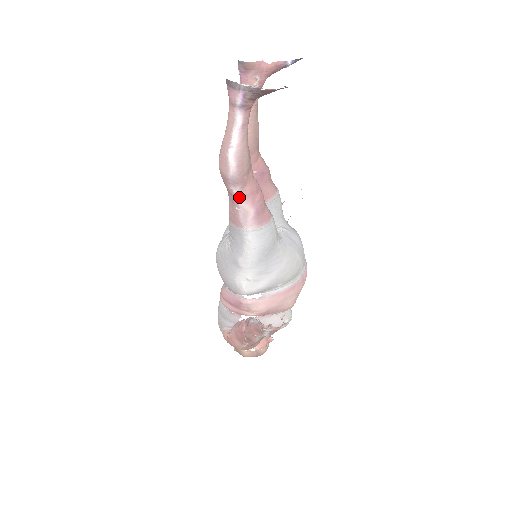
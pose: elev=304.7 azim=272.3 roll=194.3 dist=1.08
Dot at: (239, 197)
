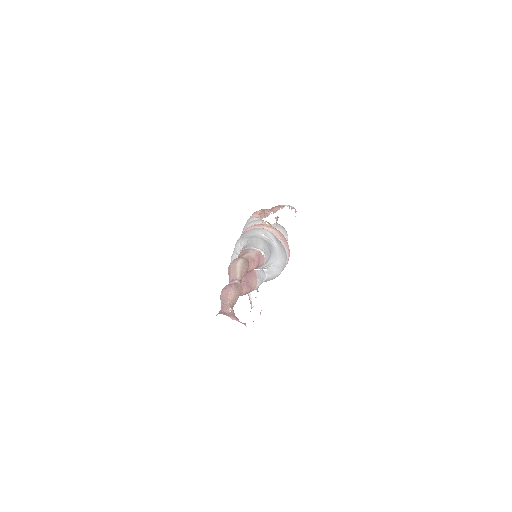
Dot at: occluded
